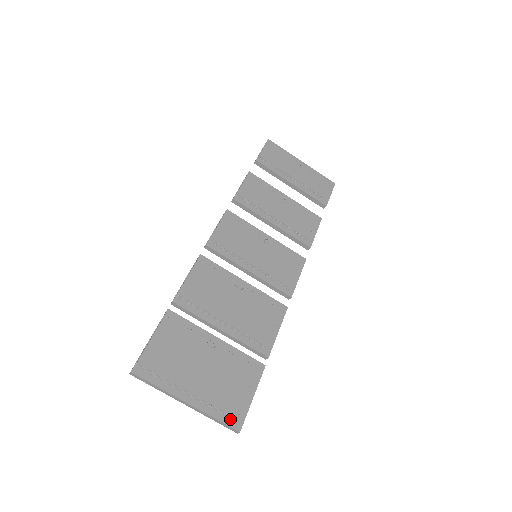
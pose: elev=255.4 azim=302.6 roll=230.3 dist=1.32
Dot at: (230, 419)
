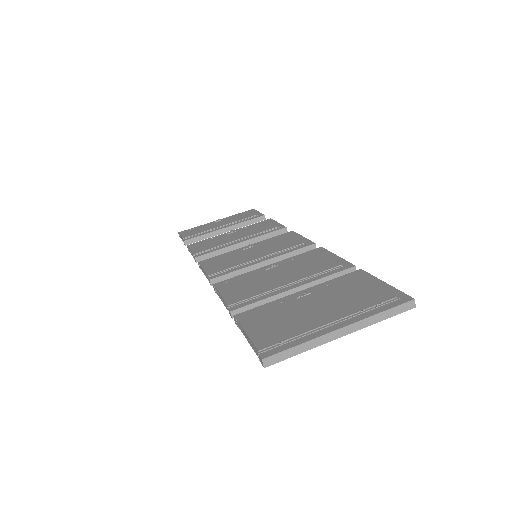
Dot at: (392, 302)
